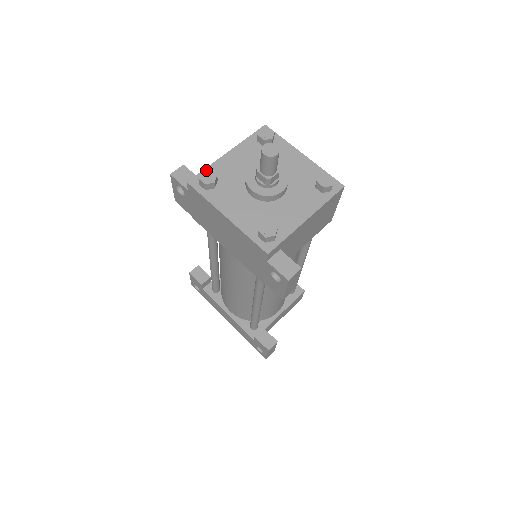
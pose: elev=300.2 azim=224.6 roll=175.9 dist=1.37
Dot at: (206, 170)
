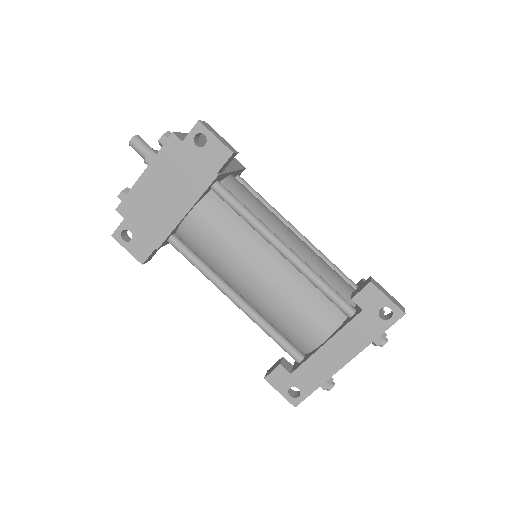
Dot at: occluded
